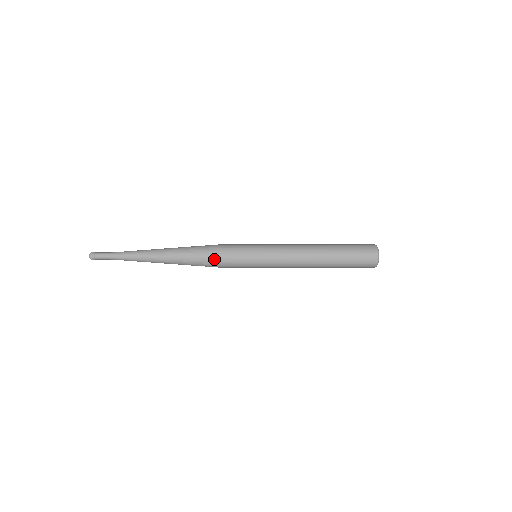
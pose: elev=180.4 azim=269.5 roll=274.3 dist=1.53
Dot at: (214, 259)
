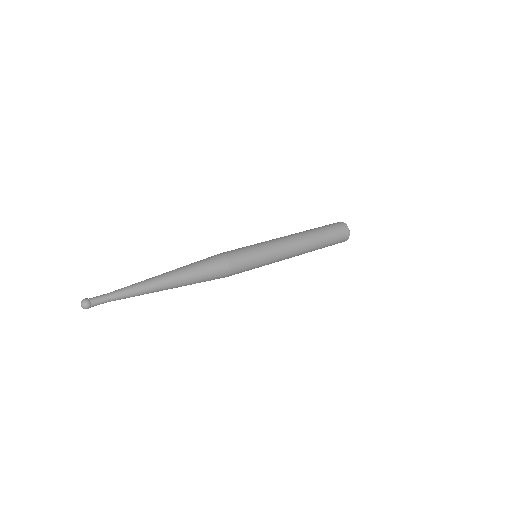
Dot at: occluded
